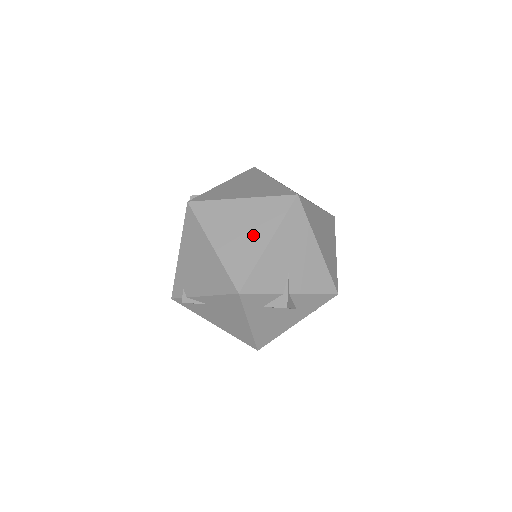
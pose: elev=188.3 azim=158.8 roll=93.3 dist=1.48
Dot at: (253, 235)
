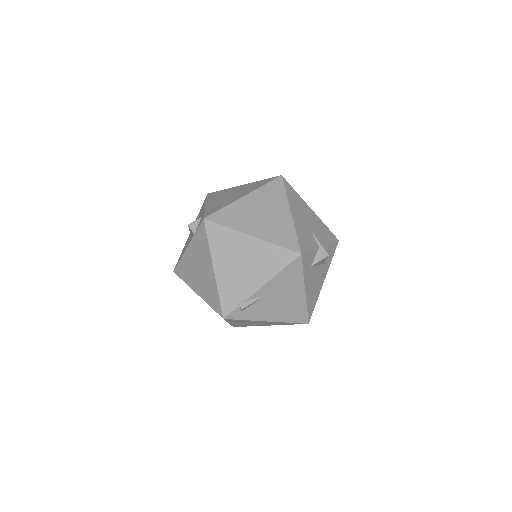
Dot at: (275, 213)
